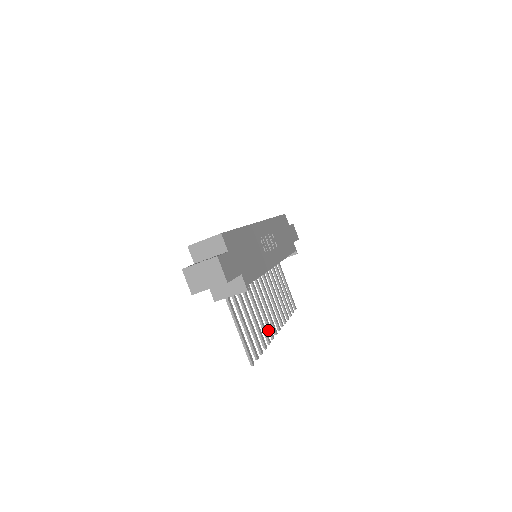
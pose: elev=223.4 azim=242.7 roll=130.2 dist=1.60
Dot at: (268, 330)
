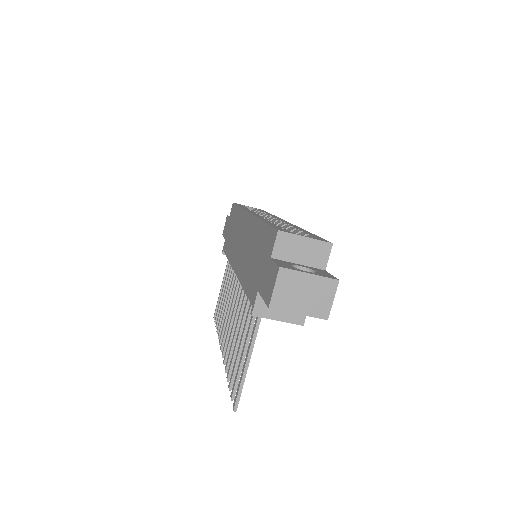
Dot at: (227, 352)
